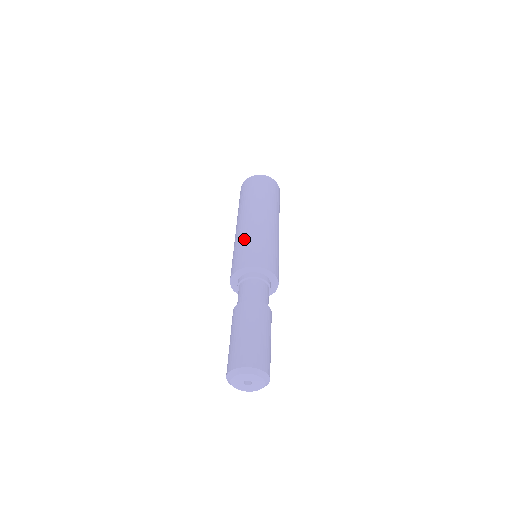
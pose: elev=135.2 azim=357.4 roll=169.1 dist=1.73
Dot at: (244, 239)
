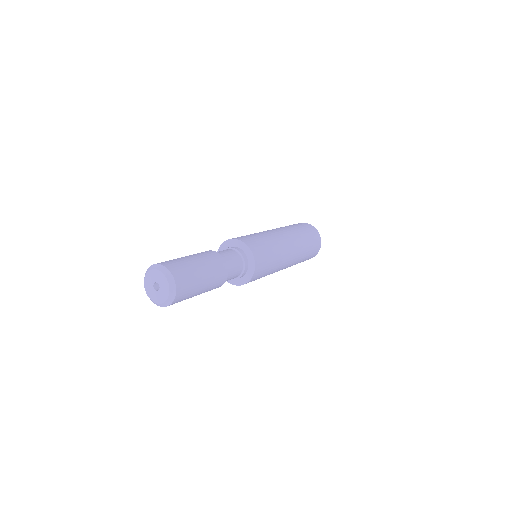
Dot at: occluded
